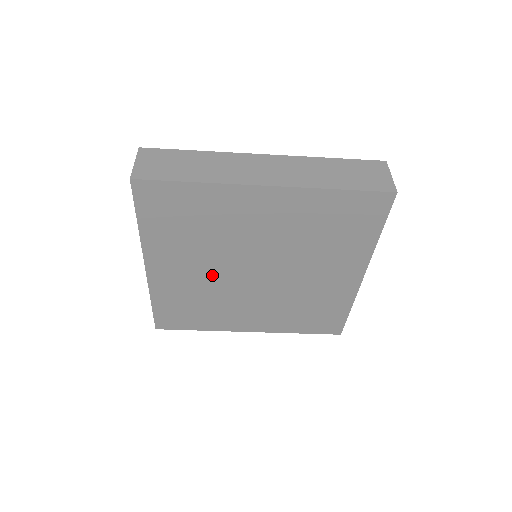
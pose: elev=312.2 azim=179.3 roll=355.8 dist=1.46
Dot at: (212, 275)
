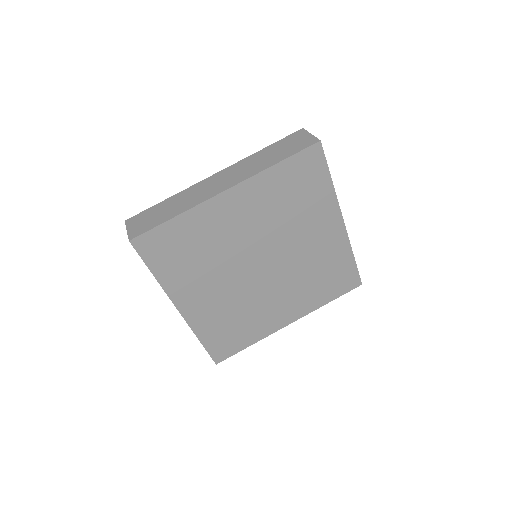
Dot at: (231, 288)
